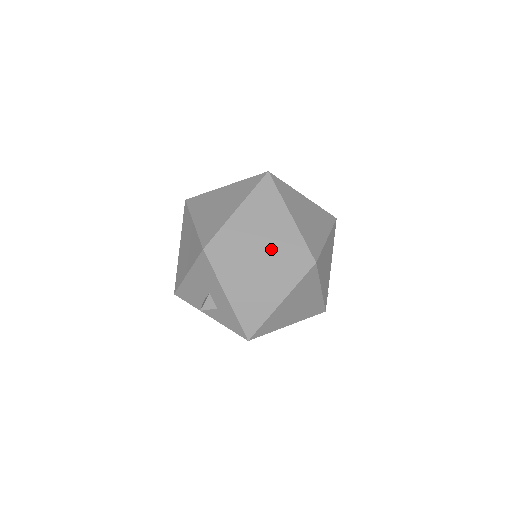
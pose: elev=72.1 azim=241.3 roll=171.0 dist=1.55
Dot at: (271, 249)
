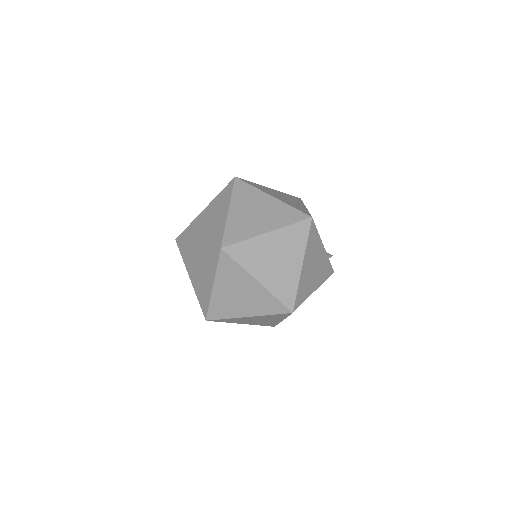
Dot at: (253, 311)
